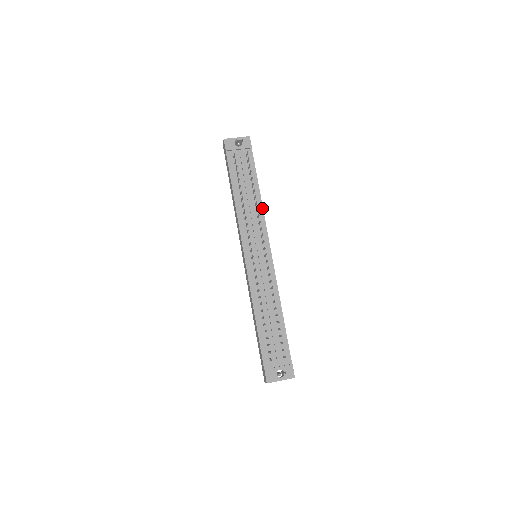
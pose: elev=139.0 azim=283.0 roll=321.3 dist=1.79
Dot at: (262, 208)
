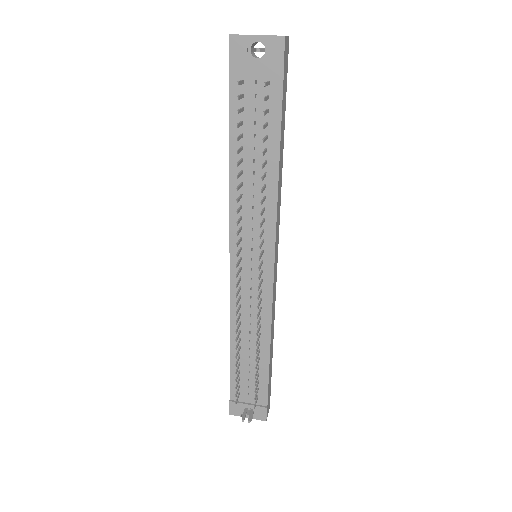
Dot at: (276, 193)
